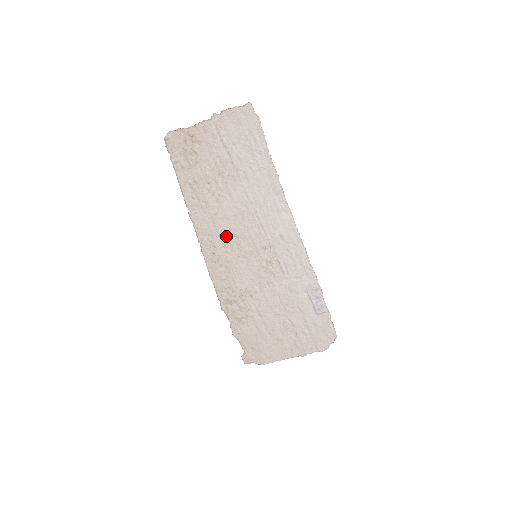
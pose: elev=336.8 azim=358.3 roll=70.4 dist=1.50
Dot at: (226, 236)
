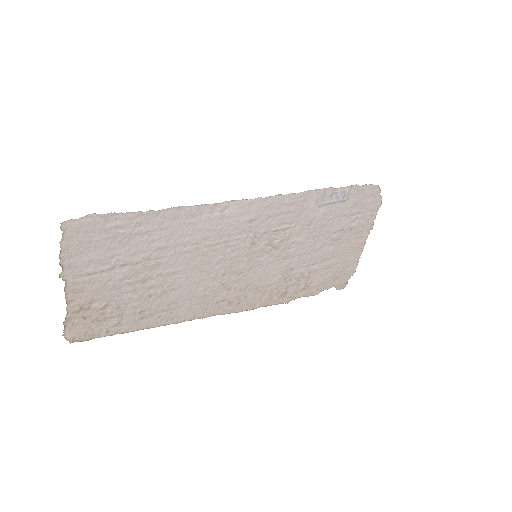
Dot at: (219, 286)
